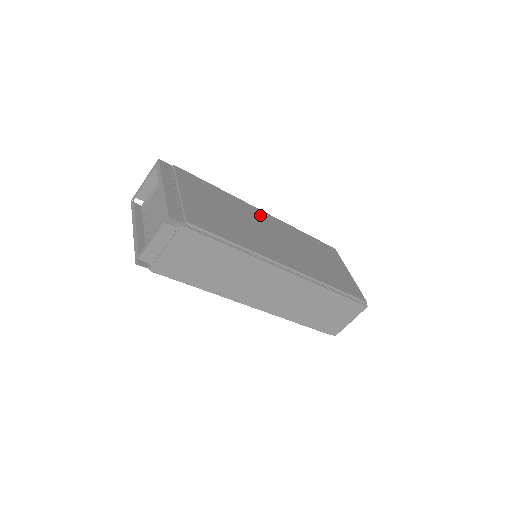
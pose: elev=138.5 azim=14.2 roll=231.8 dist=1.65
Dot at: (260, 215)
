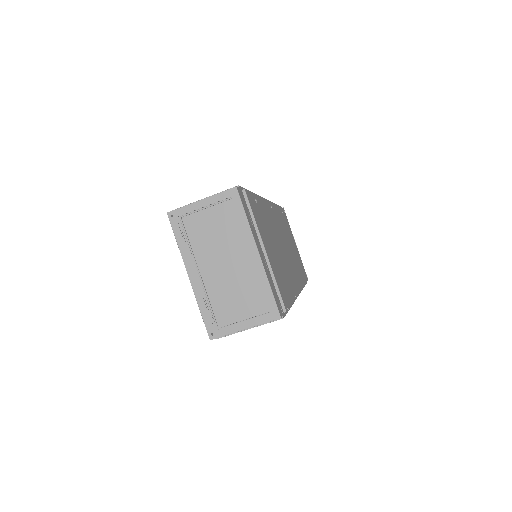
Dot at: (272, 214)
